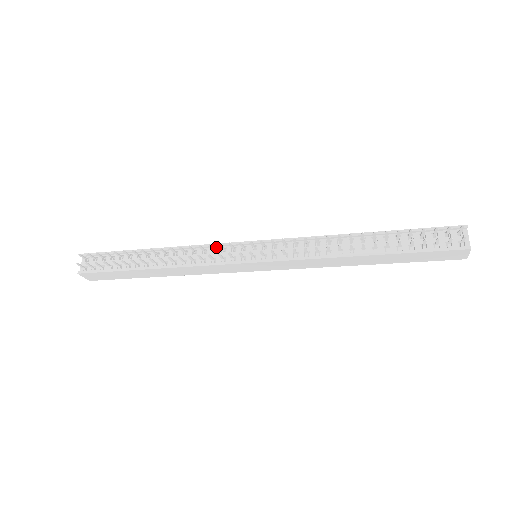
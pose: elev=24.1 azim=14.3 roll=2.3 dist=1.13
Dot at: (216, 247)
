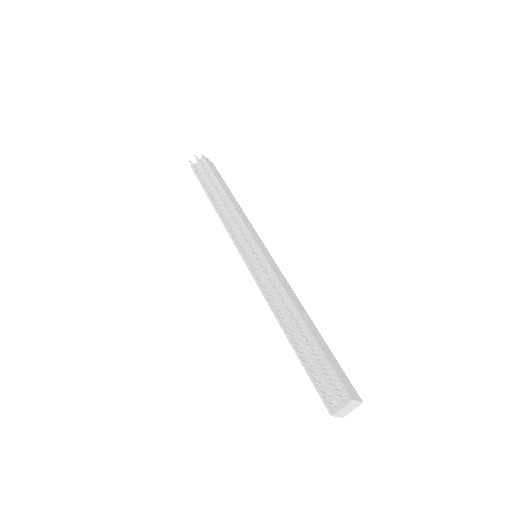
Dot at: (244, 225)
